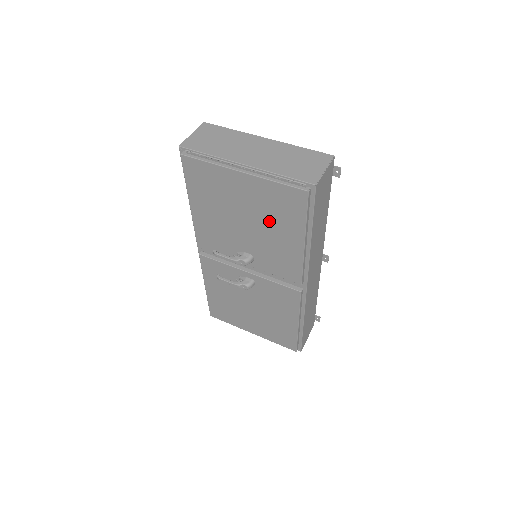
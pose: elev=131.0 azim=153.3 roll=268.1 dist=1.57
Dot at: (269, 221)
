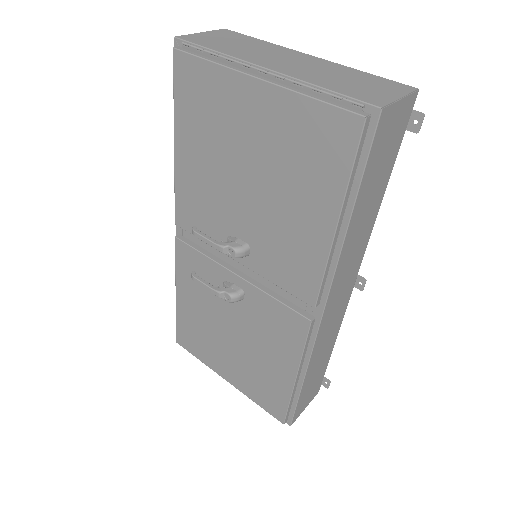
Dot at: (286, 180)
